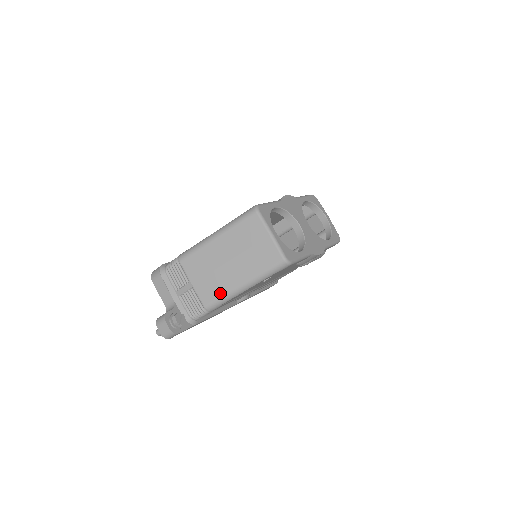
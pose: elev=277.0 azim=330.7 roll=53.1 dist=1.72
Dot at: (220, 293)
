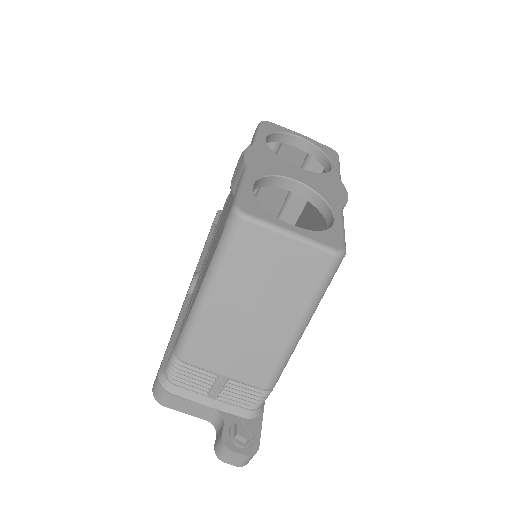
Dot at: (273, 359)
